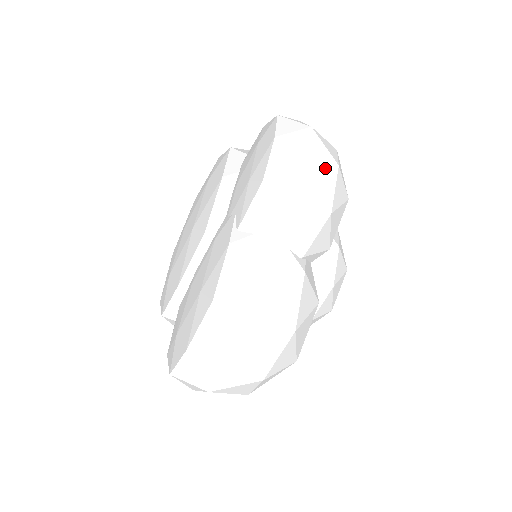
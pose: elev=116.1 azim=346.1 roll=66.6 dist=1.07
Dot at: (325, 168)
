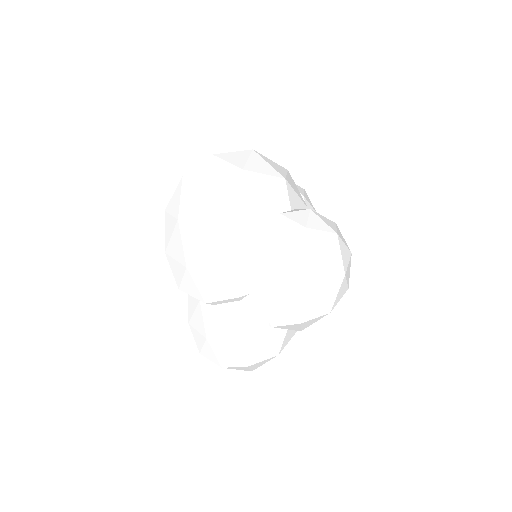
Dot at: occluded
